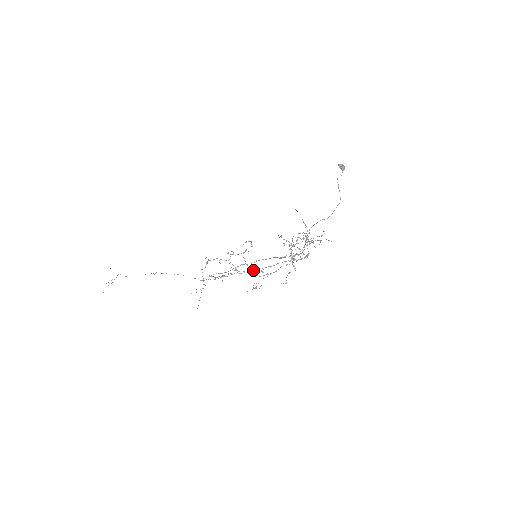
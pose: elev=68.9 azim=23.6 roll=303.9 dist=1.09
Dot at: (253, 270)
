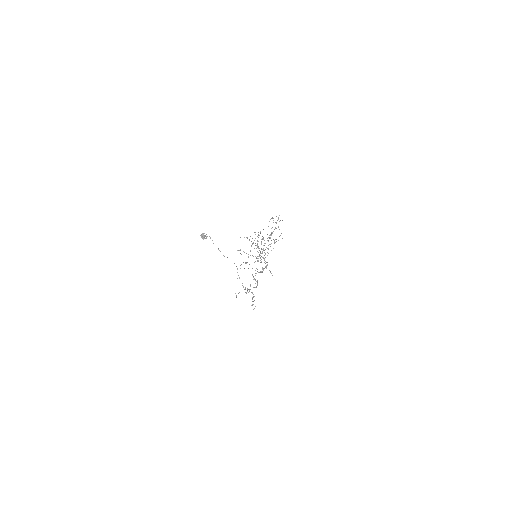
Dot at: occluded
